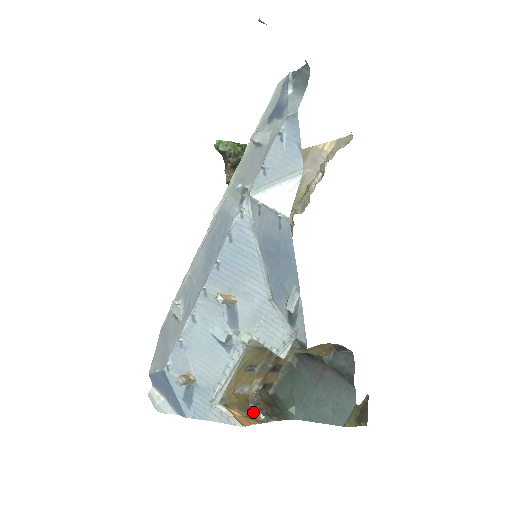
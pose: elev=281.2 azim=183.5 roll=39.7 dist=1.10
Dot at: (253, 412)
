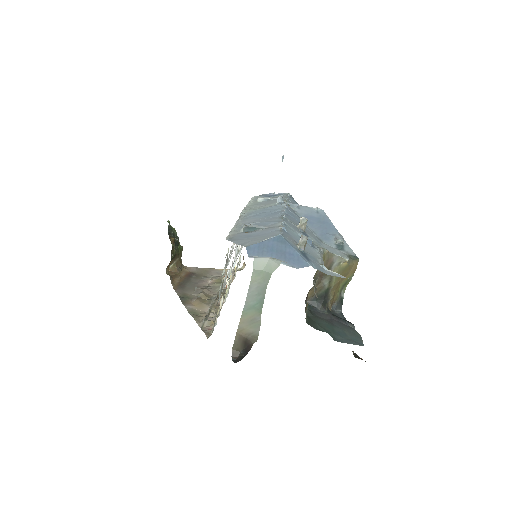
Dot at: occluded
